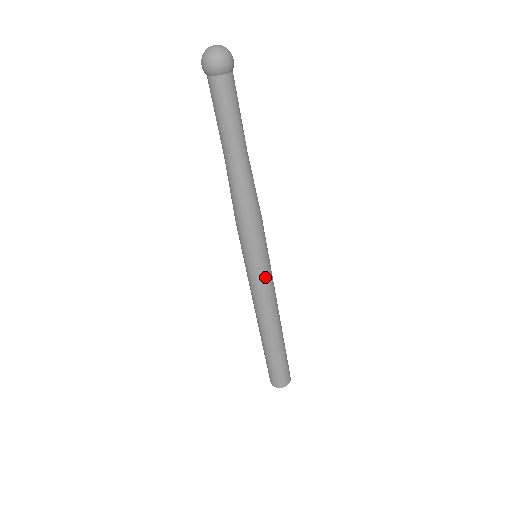
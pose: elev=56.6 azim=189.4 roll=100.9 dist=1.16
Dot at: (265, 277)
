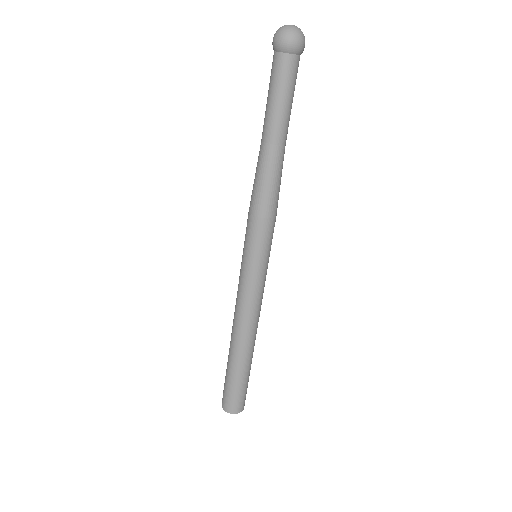
Dot at: (261, 280)
